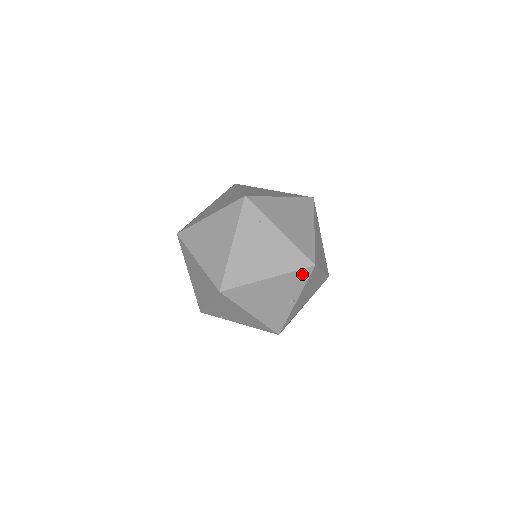
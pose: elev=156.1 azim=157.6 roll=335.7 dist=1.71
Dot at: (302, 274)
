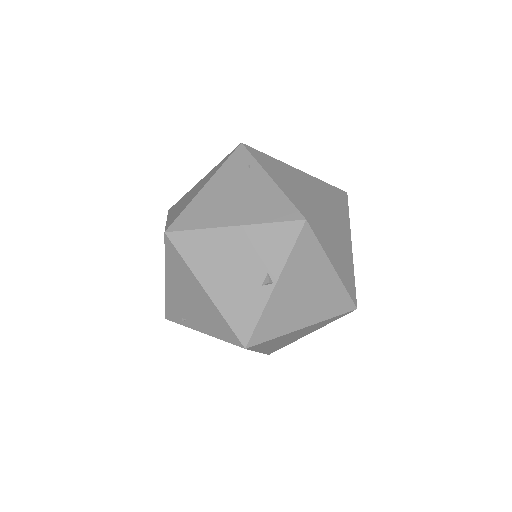
Dot at: (285, 232)
